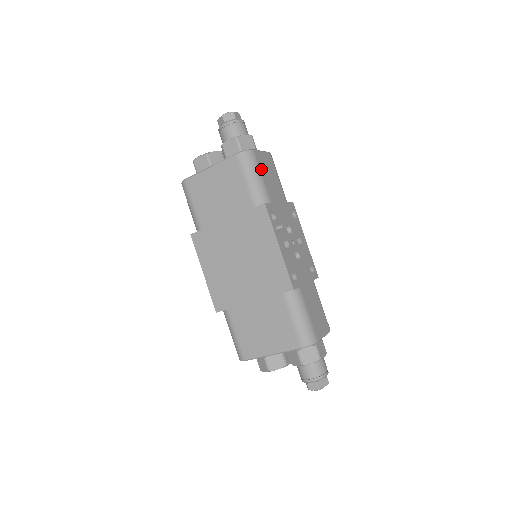
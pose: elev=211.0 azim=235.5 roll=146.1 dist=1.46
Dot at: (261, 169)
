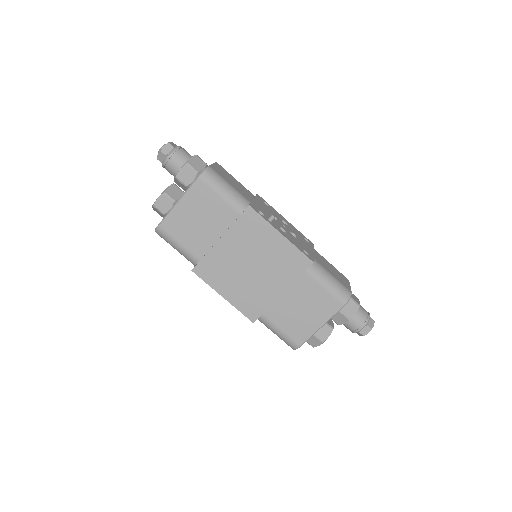
Dot at: (225, 179)
